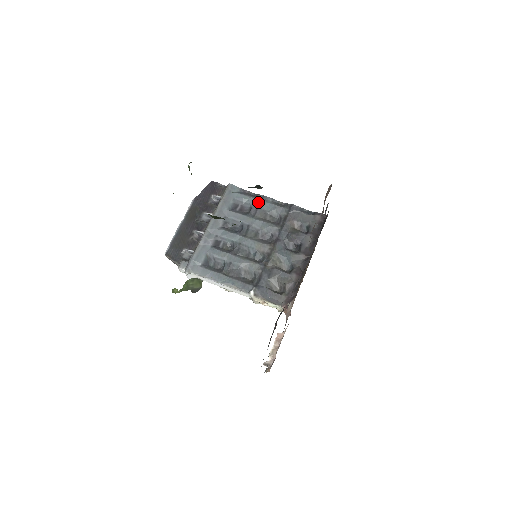
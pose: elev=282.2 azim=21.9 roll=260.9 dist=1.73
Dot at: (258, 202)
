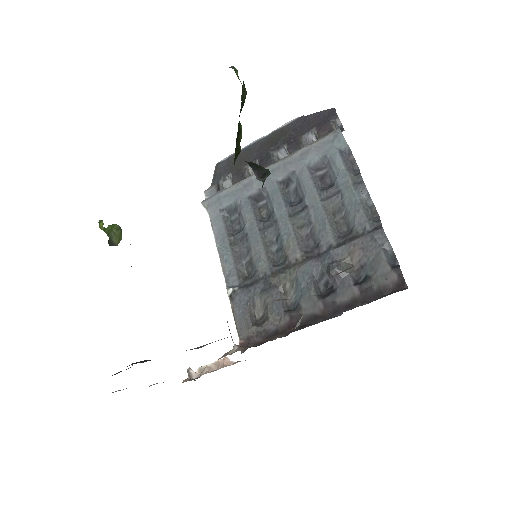
Dot at: (347, 185)
